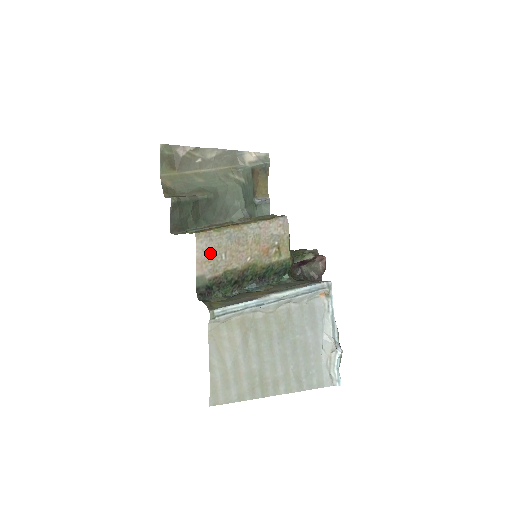
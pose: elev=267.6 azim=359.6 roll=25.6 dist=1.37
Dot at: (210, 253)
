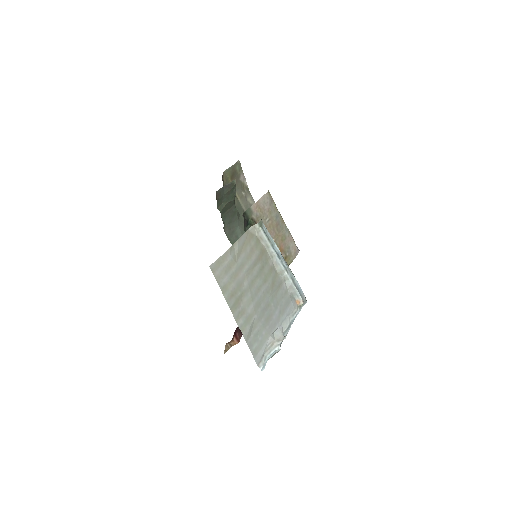
Dot at: (265, 208)
